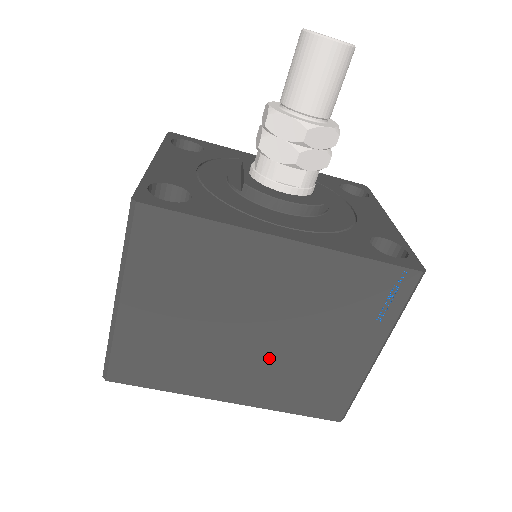
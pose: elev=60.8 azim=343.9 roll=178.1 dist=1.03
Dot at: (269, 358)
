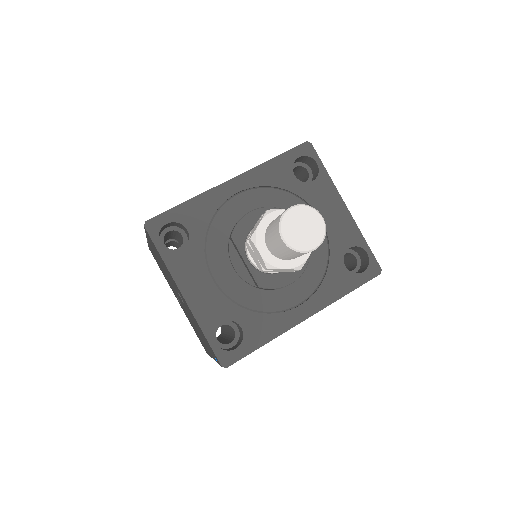
Dot at: occluded
